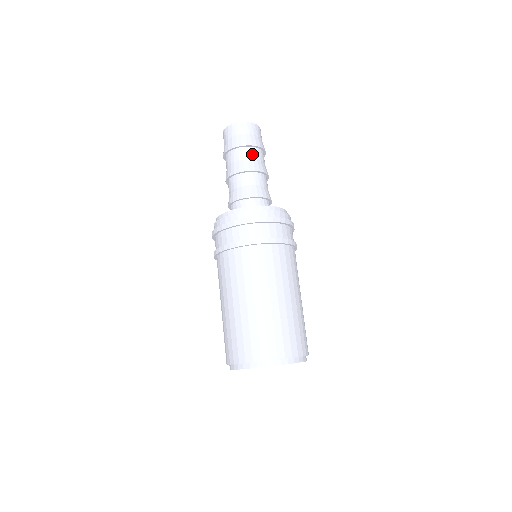
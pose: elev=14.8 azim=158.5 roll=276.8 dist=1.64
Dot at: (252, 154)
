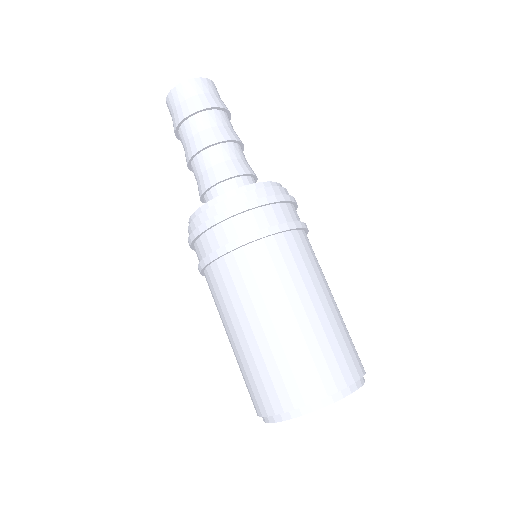
Dot at: (225, 119)
